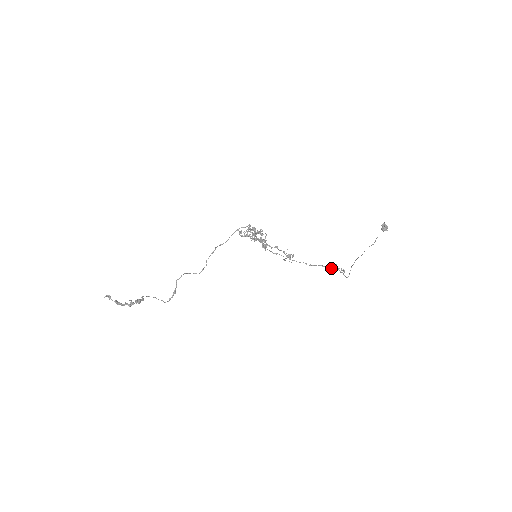
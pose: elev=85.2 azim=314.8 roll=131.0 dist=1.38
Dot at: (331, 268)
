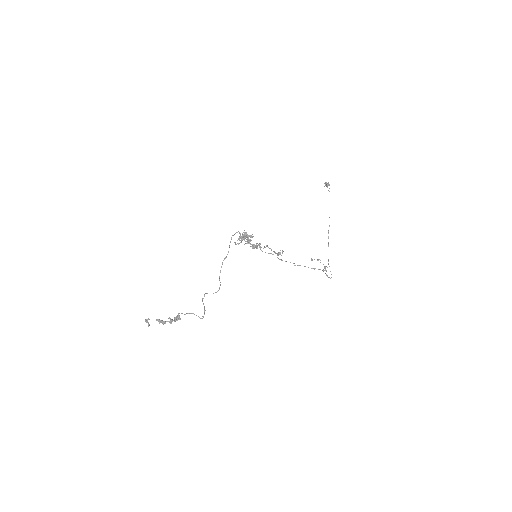
Dot at: occluded
